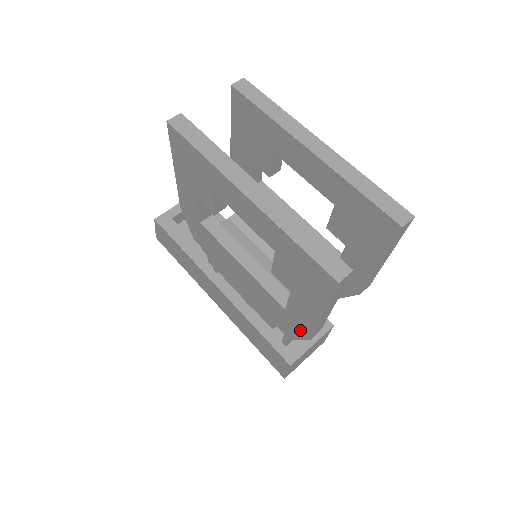
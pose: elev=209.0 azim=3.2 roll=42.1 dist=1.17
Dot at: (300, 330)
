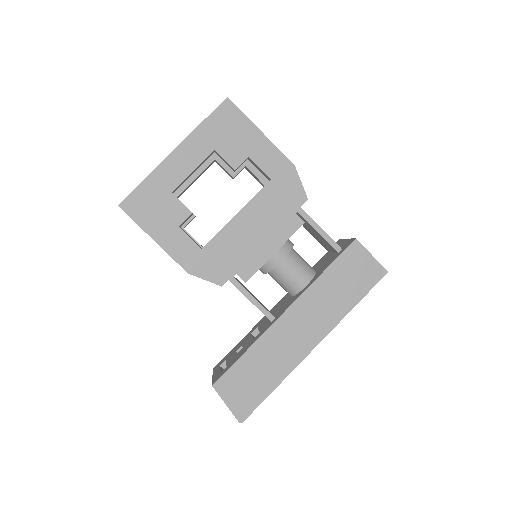
Dot at: (288, 173)
